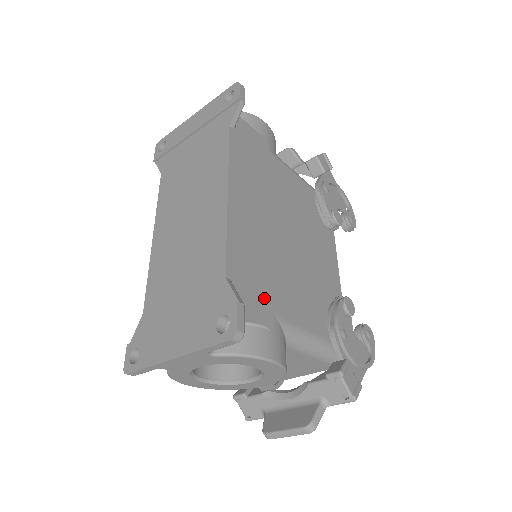
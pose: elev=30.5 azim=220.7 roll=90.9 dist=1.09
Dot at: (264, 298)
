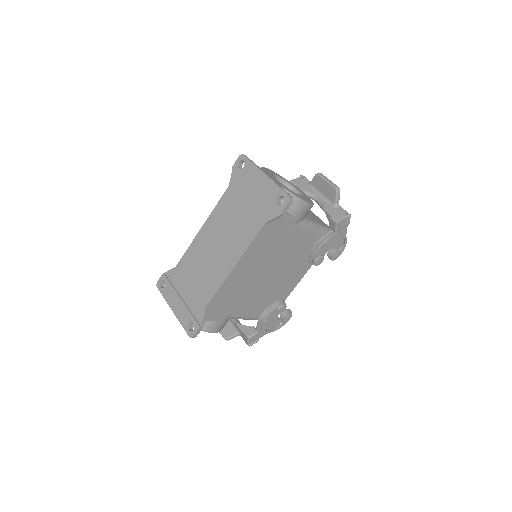
Dot at: (225, 310)
